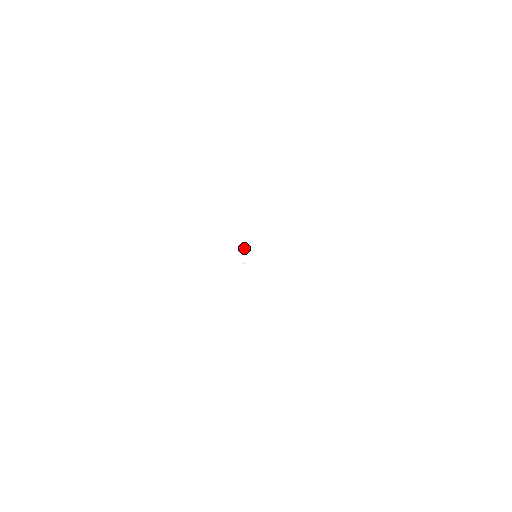
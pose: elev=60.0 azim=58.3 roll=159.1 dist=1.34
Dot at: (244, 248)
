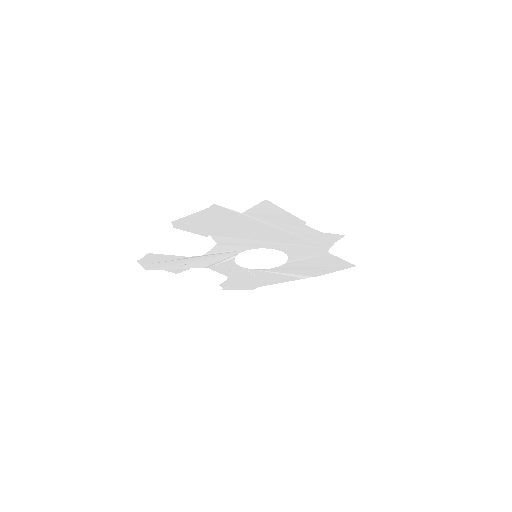
Dot at: (247, 276)
